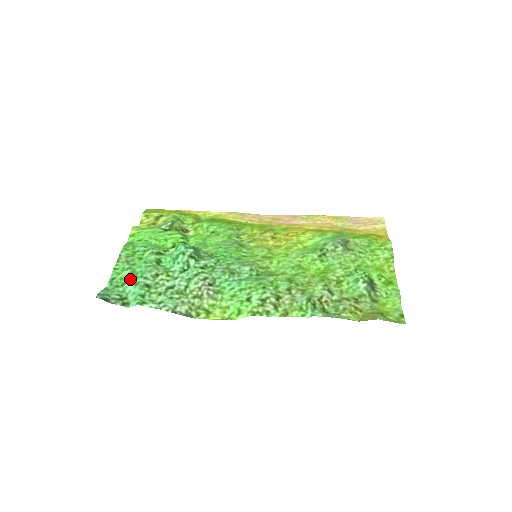
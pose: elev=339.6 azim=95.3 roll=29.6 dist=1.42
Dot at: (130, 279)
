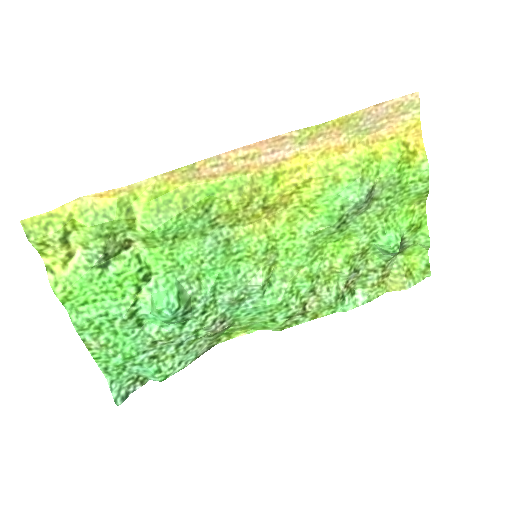
Dot at: (128, 363)
